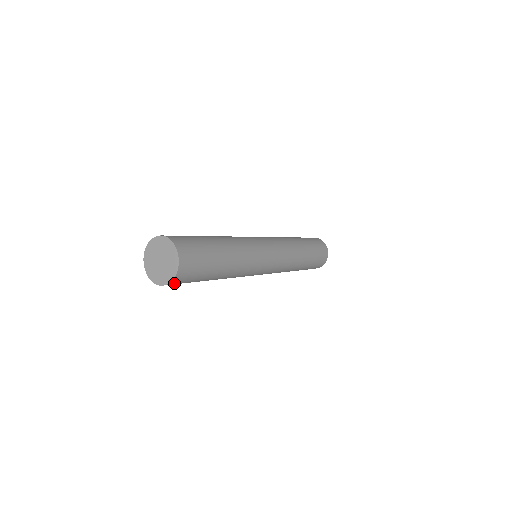
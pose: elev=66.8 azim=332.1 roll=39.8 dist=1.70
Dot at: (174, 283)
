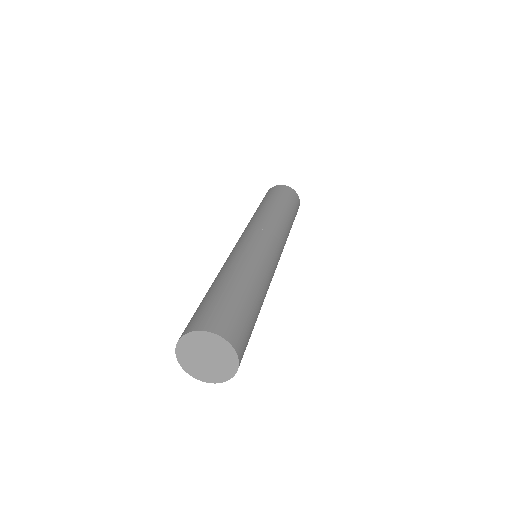
Dot at: occluded
